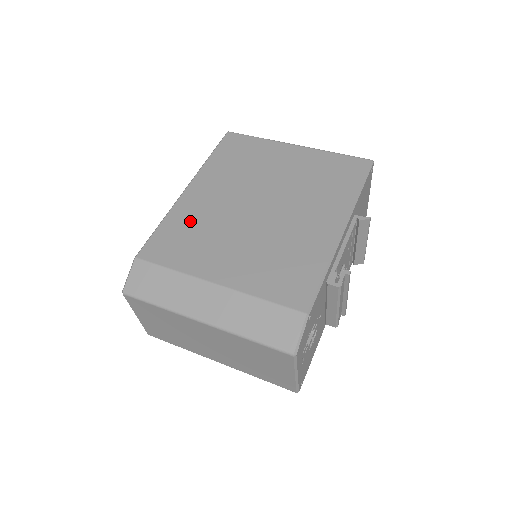
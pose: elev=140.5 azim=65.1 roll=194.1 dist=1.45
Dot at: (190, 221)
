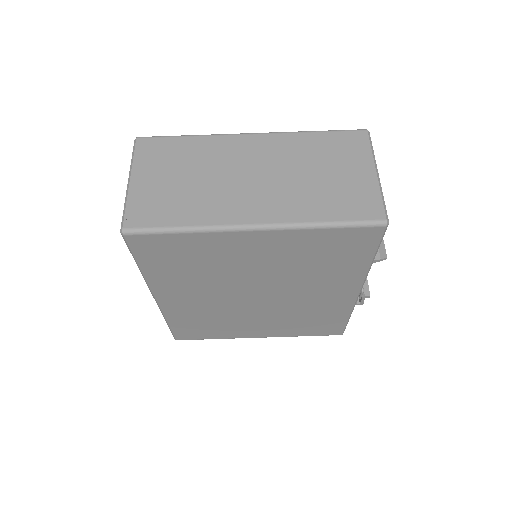
Dot at: (195, 318)
